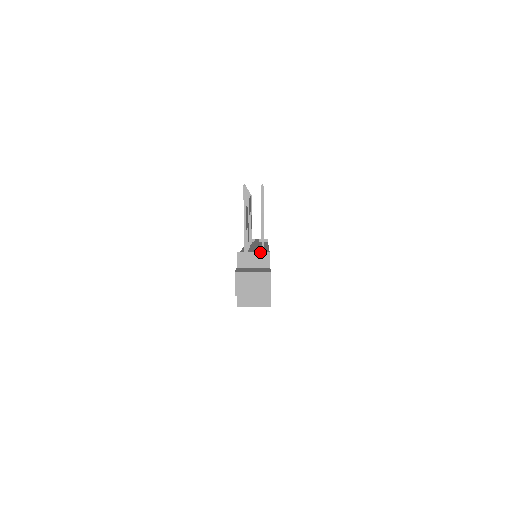
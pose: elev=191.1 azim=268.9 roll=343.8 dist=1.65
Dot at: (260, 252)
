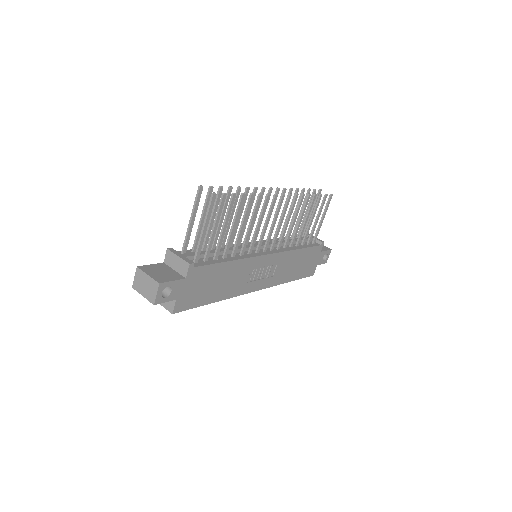
Dot at: (183, 259)
